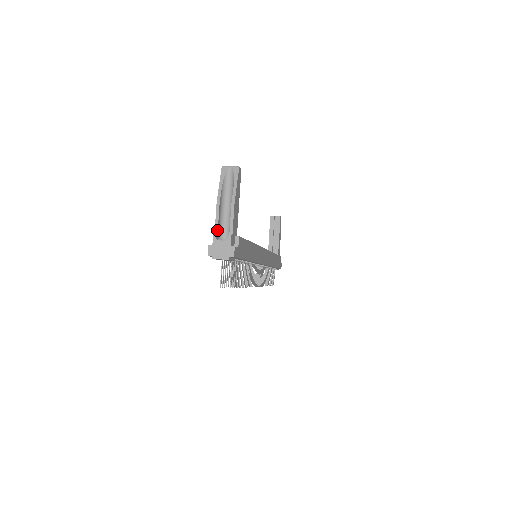
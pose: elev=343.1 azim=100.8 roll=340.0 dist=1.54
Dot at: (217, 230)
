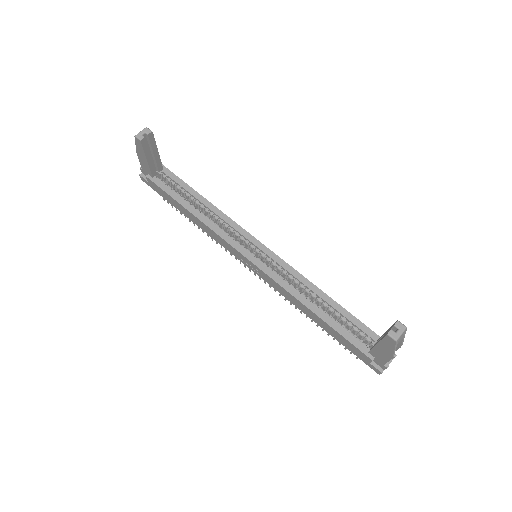
Dot at: occluded
